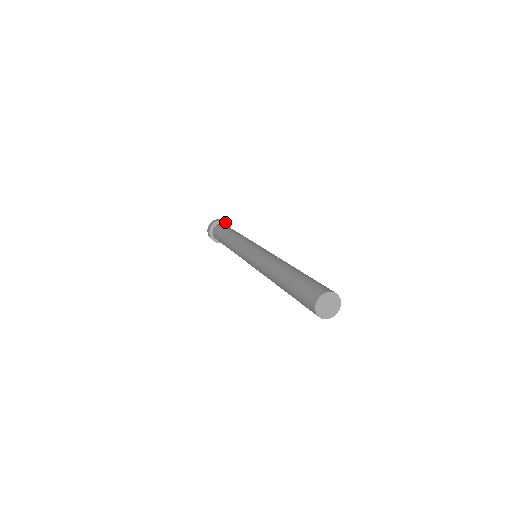
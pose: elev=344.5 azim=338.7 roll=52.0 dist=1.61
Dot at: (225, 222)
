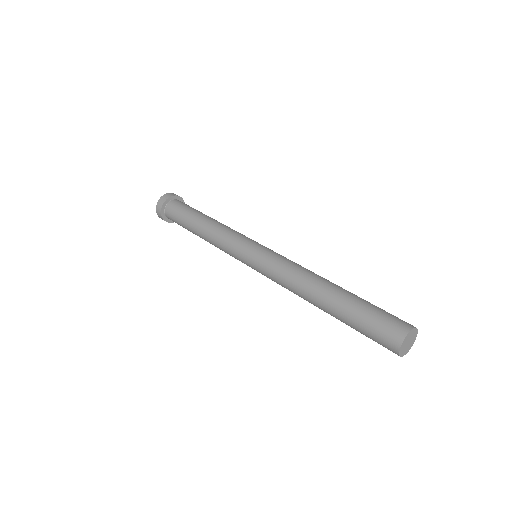
Dot at: occluded
